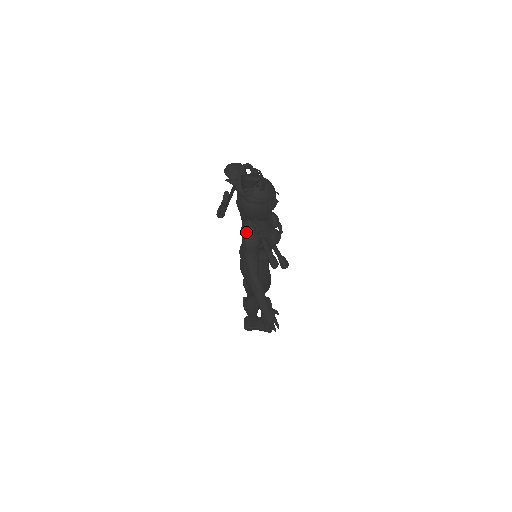
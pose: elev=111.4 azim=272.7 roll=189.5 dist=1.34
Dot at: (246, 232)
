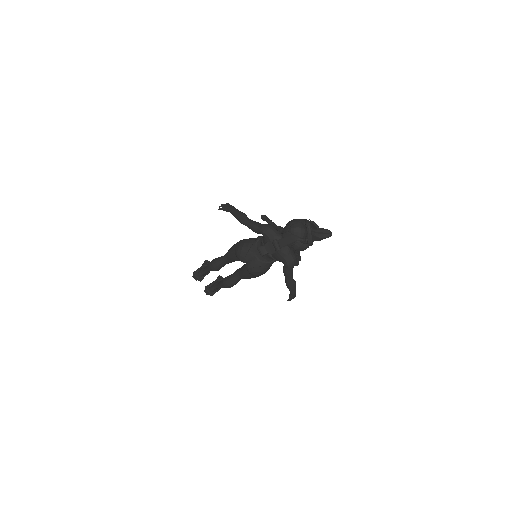
Dot at: (290, 258)
